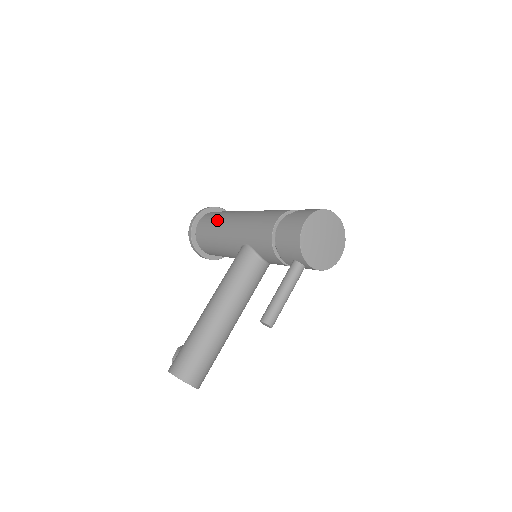
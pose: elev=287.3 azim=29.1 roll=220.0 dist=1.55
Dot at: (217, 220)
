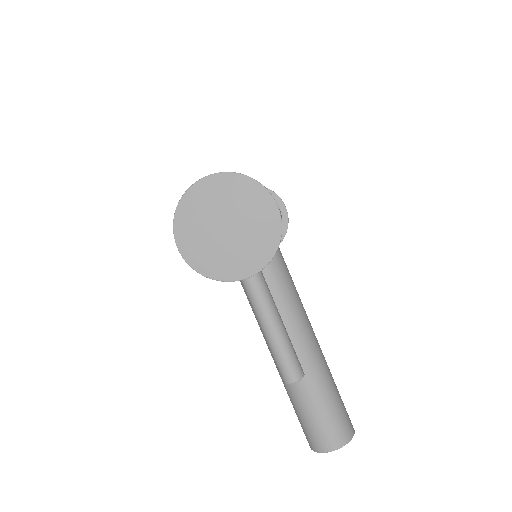
Dot at: occluded
